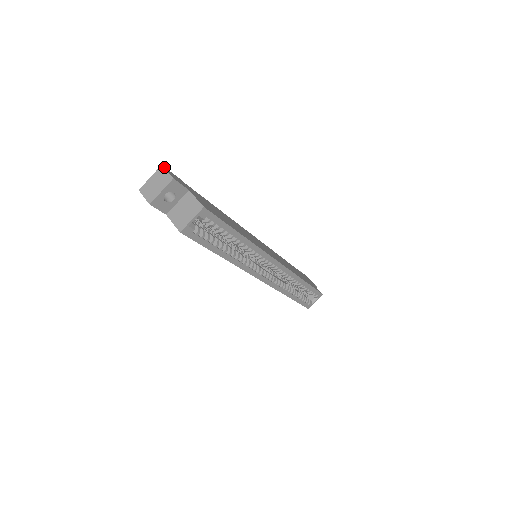
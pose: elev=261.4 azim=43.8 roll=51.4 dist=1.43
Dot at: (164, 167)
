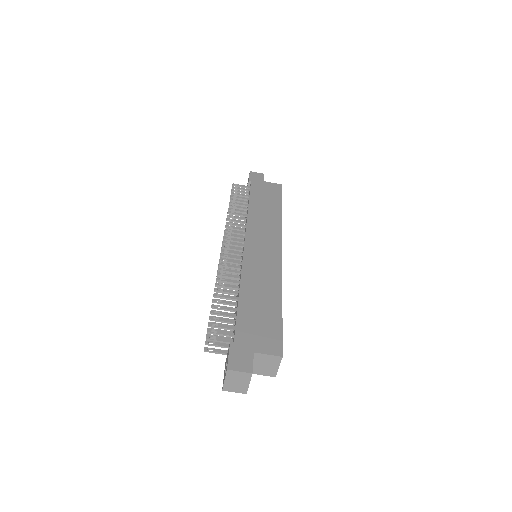
Dot at: (230, 369)
